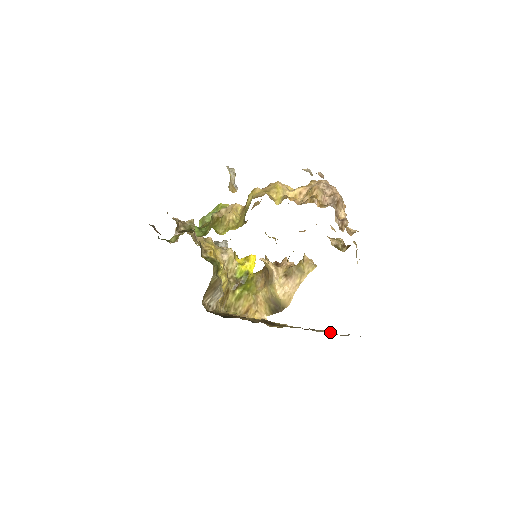
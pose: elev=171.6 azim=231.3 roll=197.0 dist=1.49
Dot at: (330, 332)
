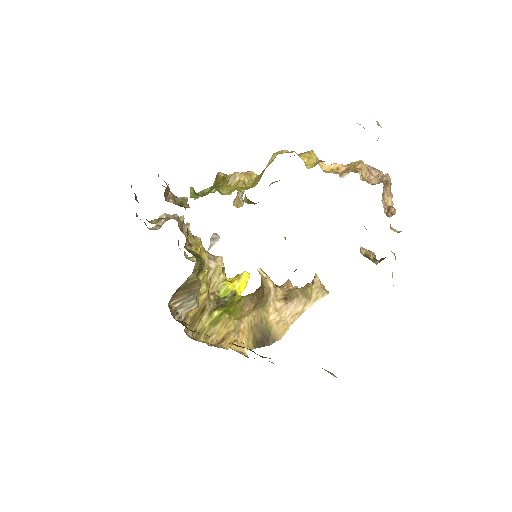
Dot at: occluded
